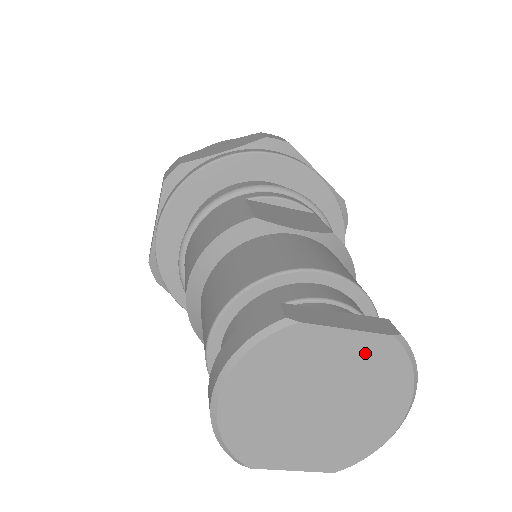
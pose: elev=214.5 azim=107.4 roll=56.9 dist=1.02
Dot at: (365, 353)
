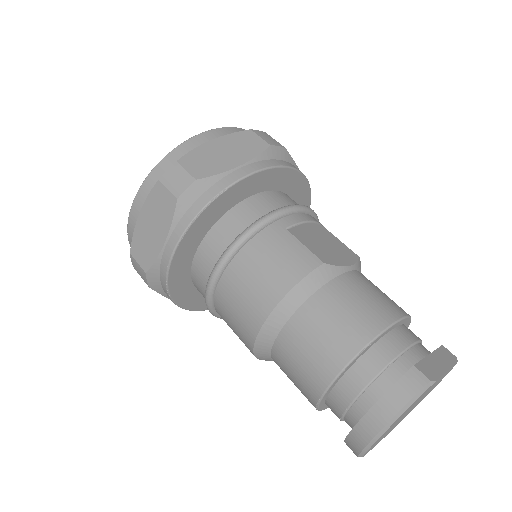
Dot at: (443, 376)
